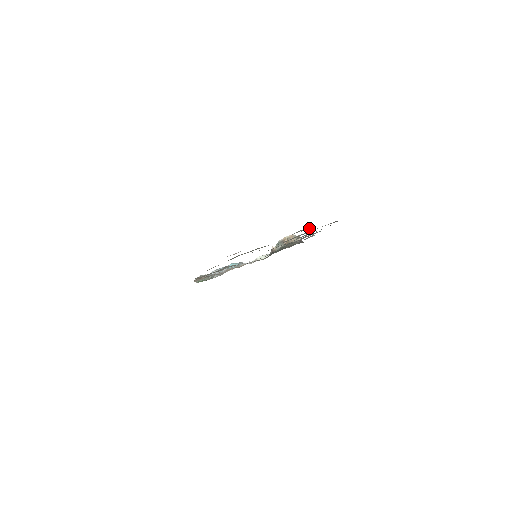
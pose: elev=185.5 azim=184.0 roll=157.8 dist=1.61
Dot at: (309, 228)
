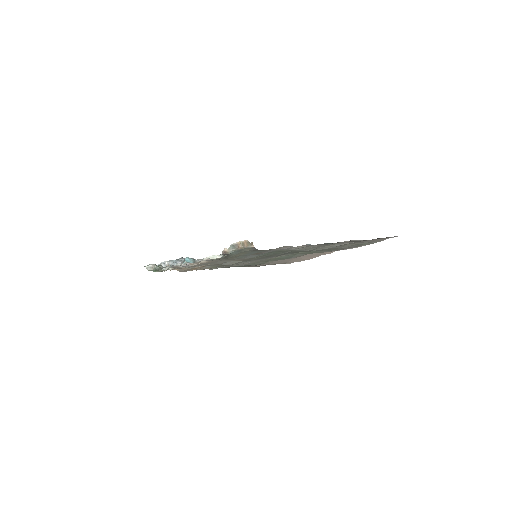
Dot at: (364, 242)
